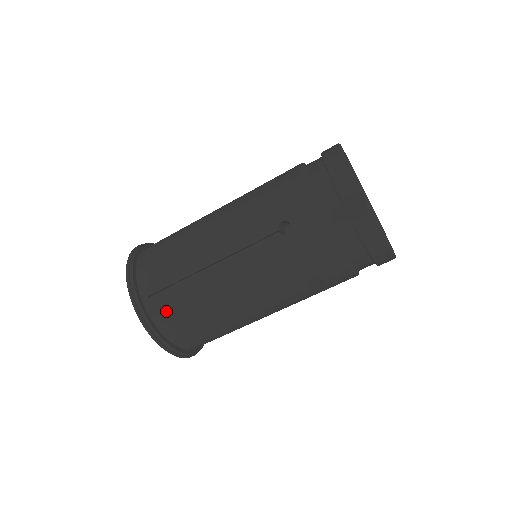
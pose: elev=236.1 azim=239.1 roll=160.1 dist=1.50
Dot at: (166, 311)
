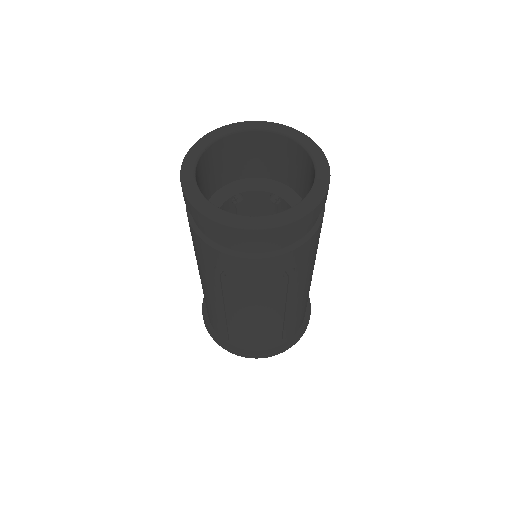
Dot at: (244, 343)
